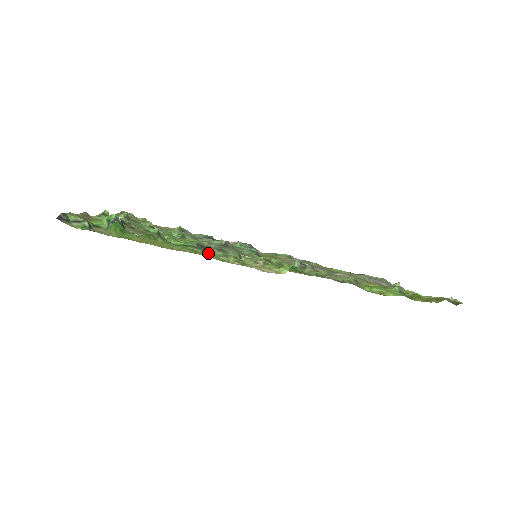
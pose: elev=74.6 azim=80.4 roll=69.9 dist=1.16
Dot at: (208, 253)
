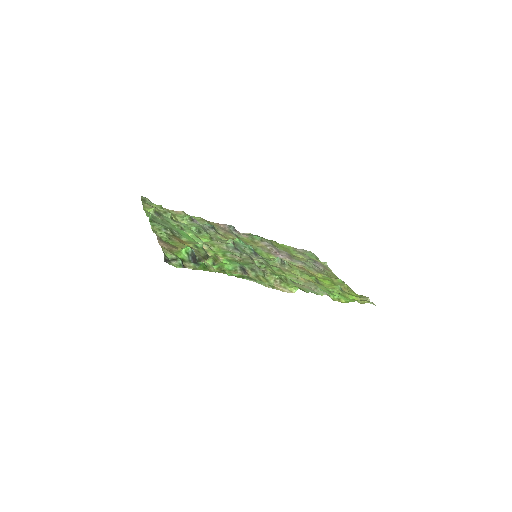
Dot at: occluded
